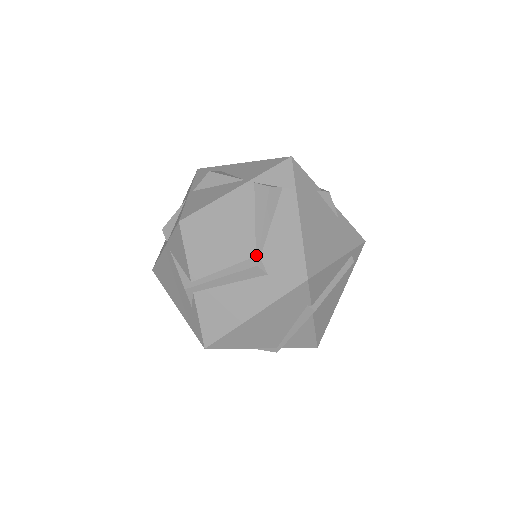
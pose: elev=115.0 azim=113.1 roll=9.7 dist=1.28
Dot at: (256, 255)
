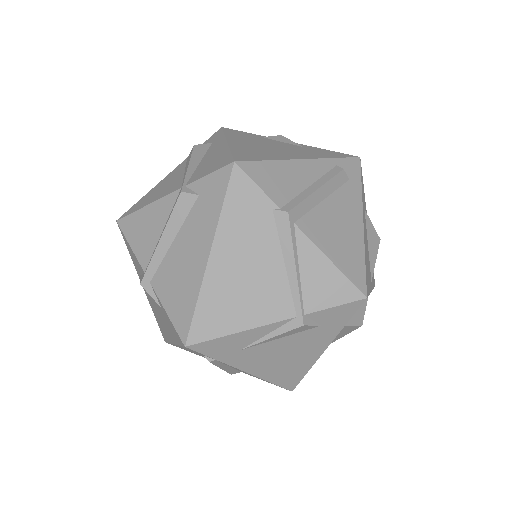
Dot at: (181, 187)
